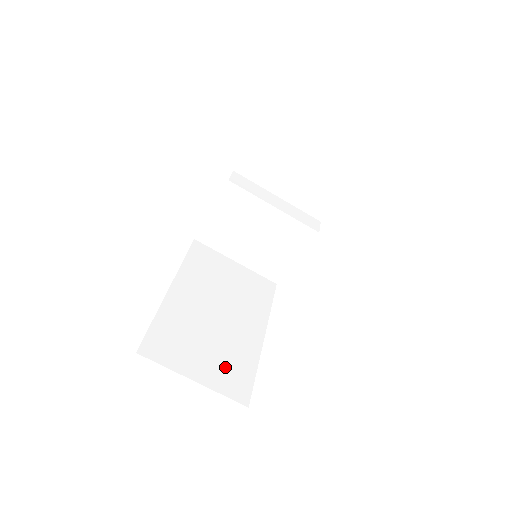
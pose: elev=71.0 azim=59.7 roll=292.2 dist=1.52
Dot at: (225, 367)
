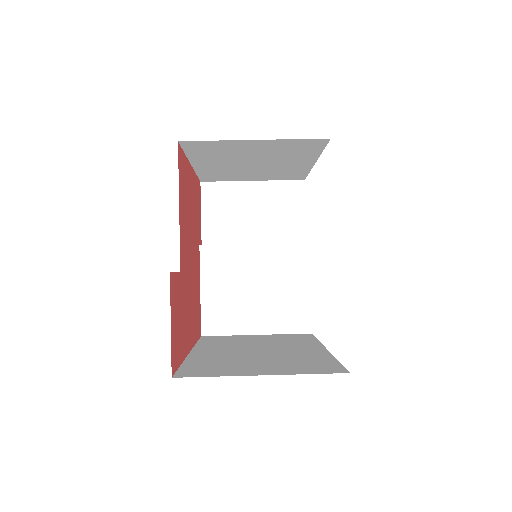
Dot at: (295, 365)
